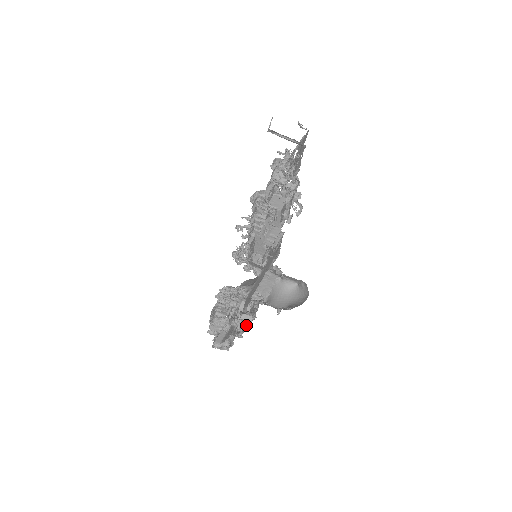
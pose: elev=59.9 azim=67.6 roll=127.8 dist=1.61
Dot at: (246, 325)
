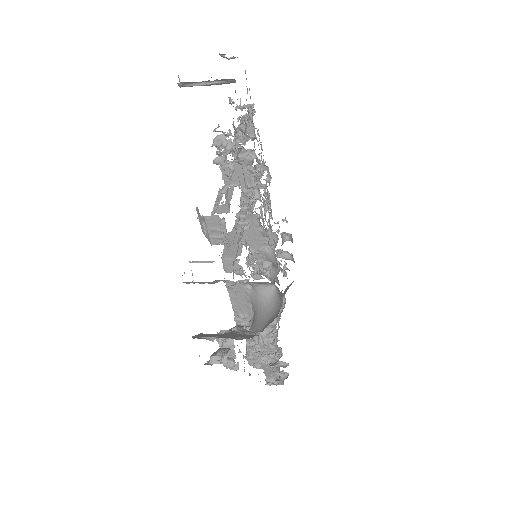
Dot at: occluded
